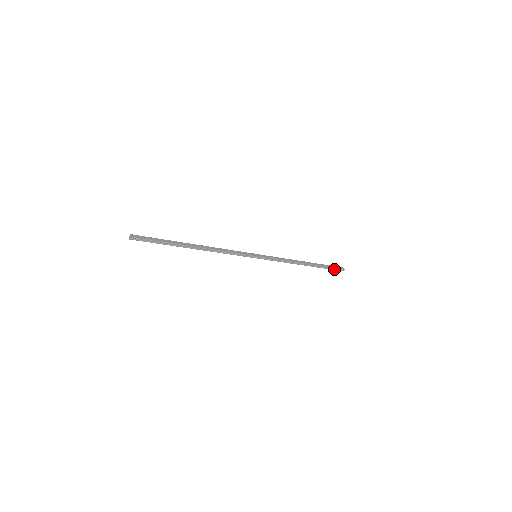
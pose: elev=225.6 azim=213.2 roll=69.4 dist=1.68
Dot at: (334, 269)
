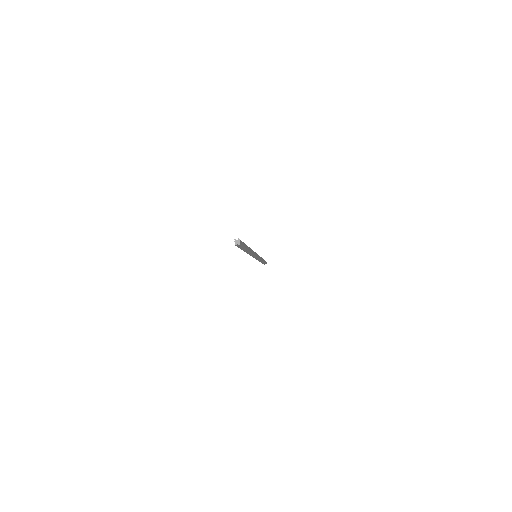
Dot at: (264, 263)
